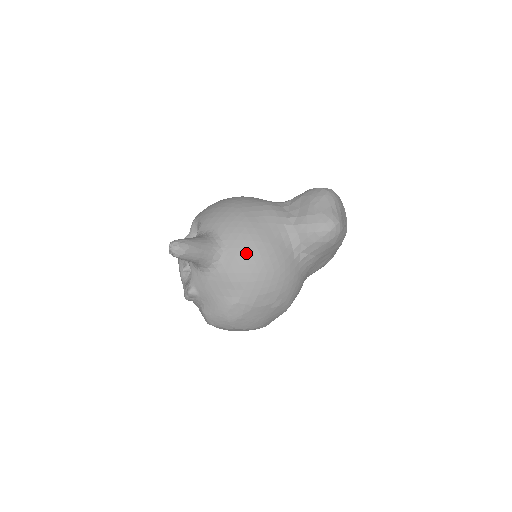
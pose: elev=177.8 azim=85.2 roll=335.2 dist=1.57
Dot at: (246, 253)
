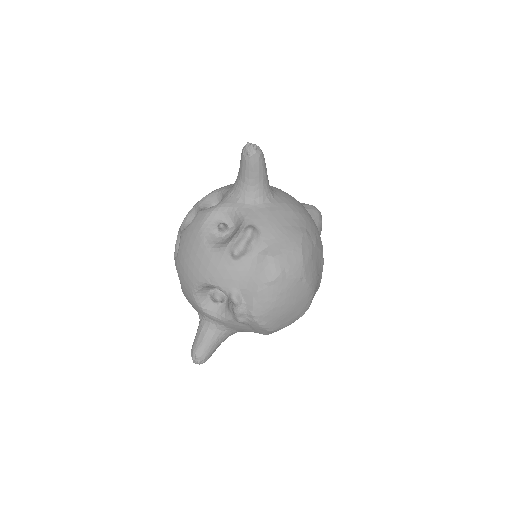
Dot at: (289, 195)
